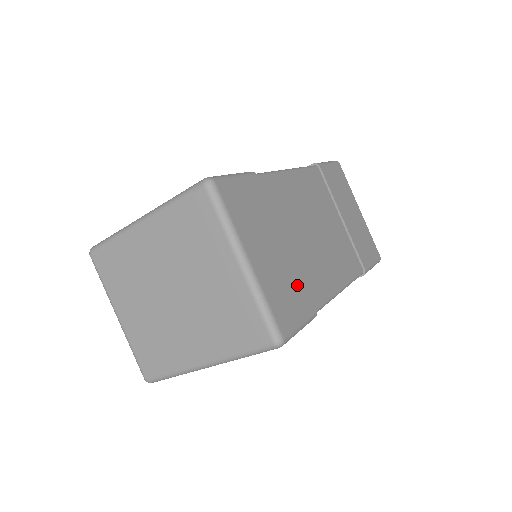
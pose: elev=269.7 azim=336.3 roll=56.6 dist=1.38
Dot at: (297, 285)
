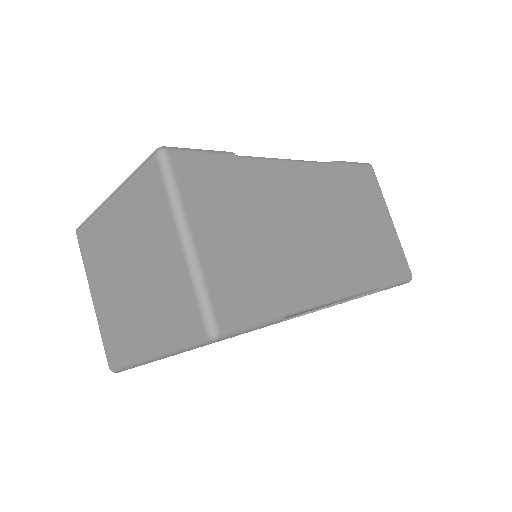
Dot at: (261, 278)
